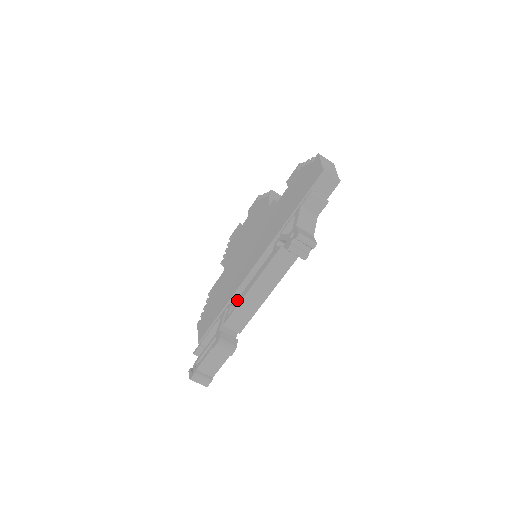
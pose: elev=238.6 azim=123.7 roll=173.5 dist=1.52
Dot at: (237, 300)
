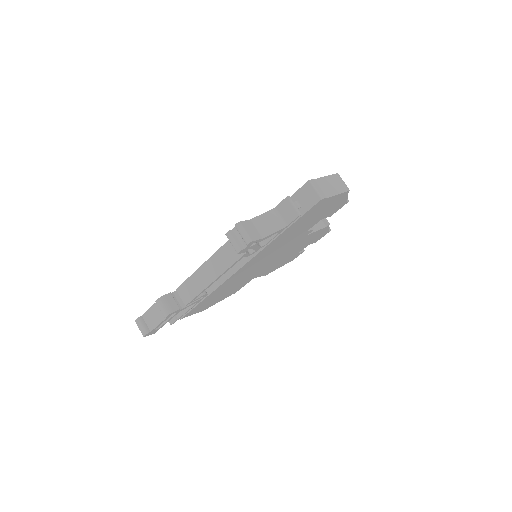
Dot at: occluded
